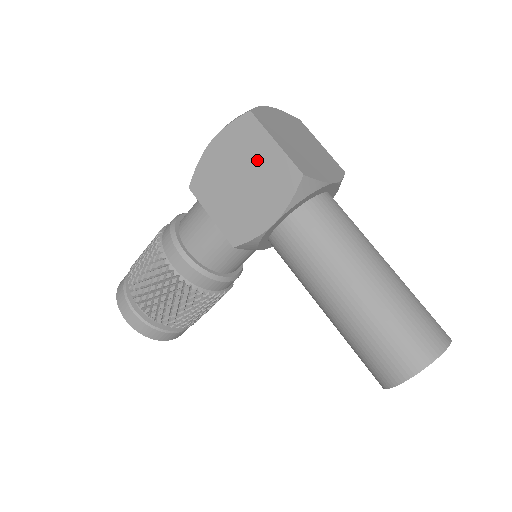
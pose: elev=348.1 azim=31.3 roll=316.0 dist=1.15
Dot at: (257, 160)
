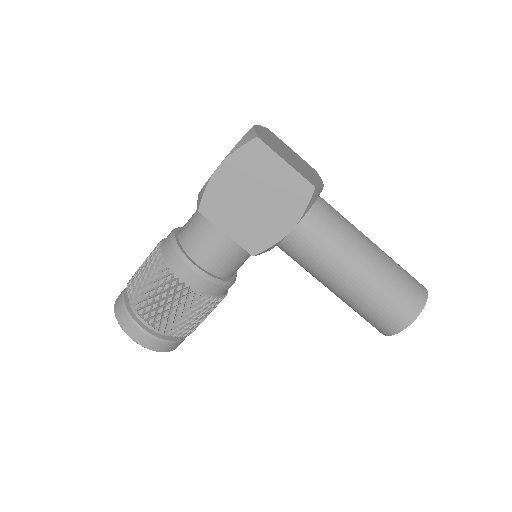
Dot at: (269, 179)
